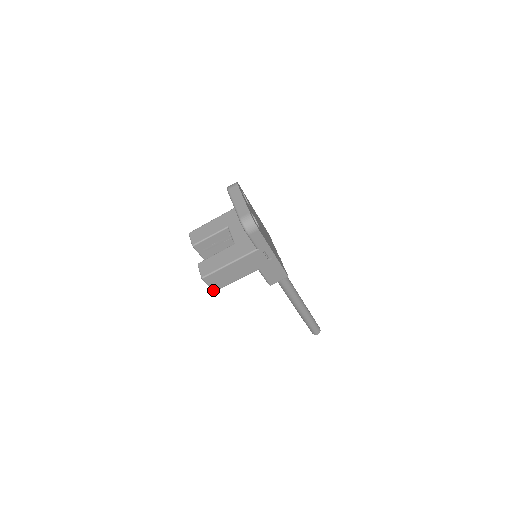
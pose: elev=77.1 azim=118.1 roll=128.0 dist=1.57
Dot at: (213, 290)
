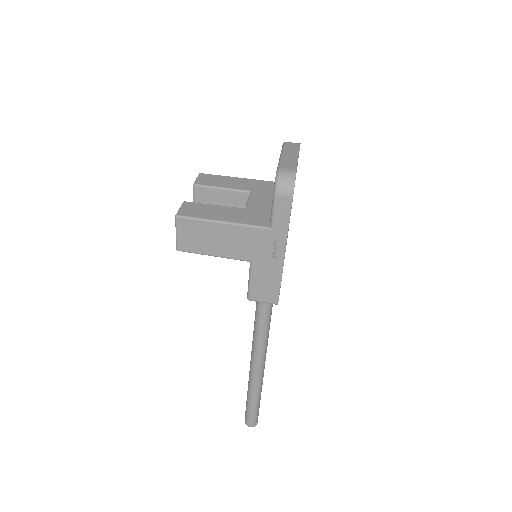
Dot at: (177, 247)
